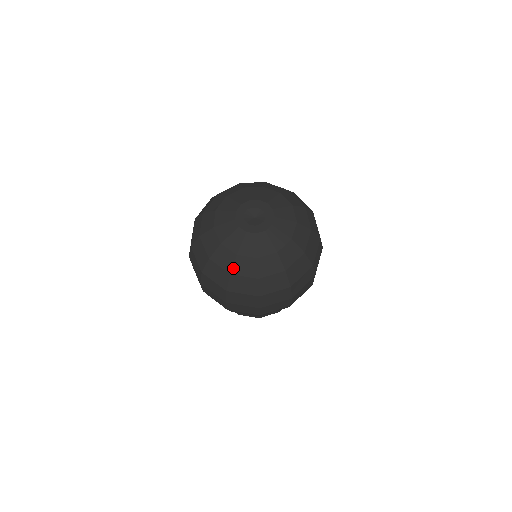
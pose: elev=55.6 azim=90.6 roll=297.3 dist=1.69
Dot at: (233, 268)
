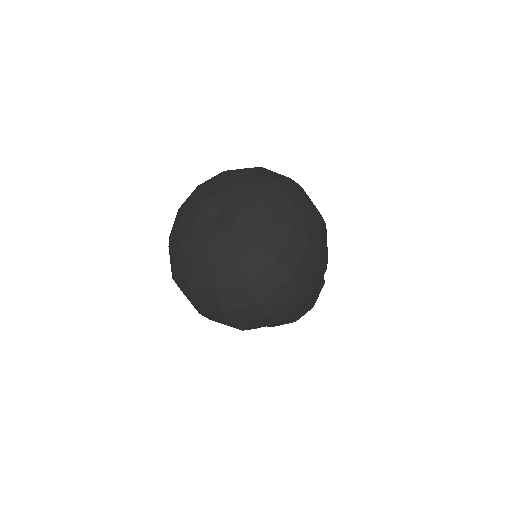
Dot at: (215, 284)
